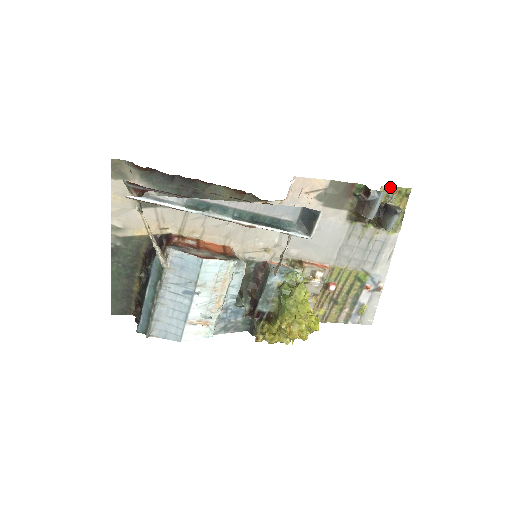
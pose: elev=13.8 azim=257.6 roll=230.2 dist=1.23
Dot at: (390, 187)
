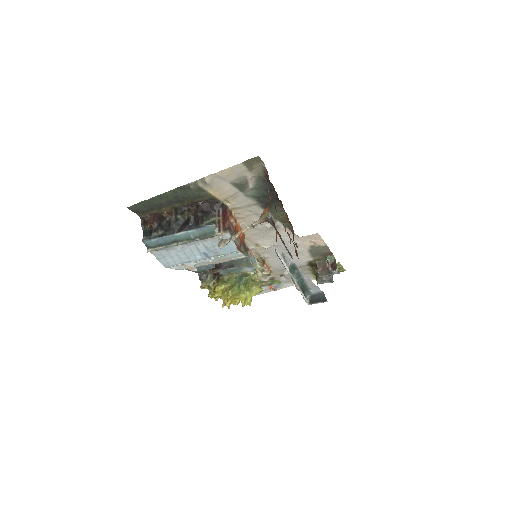
Dot at: (341, 265)
